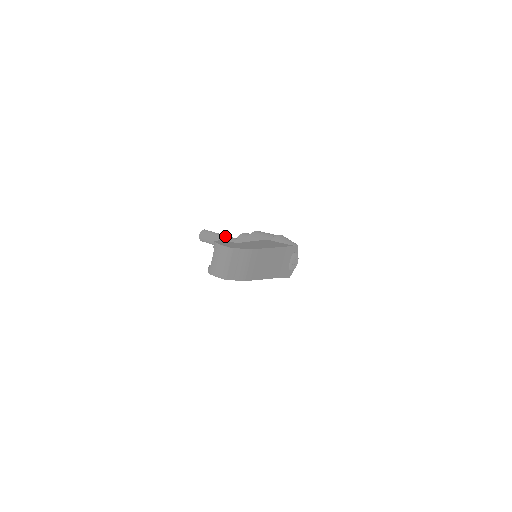
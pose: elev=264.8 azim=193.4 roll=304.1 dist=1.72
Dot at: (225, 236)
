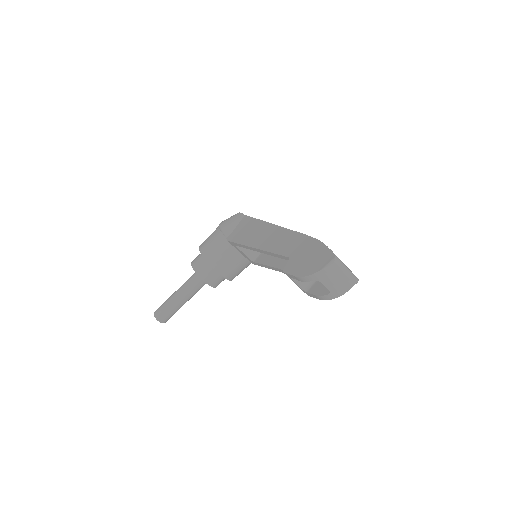
Dot at: (180, 290)
